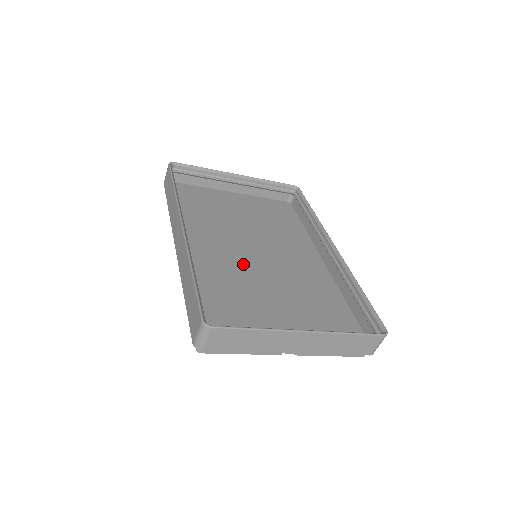
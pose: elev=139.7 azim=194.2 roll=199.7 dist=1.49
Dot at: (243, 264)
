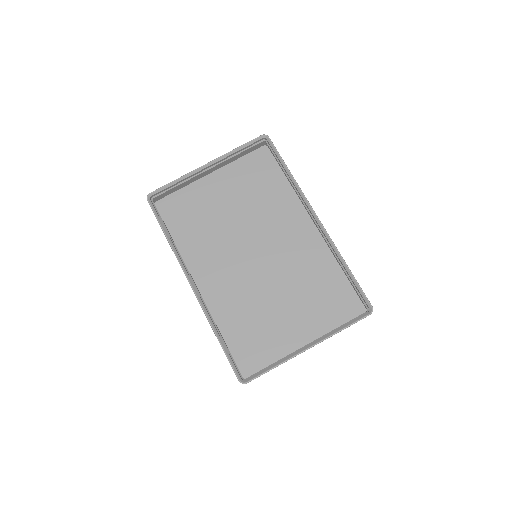
Dot at: (249, 276)
